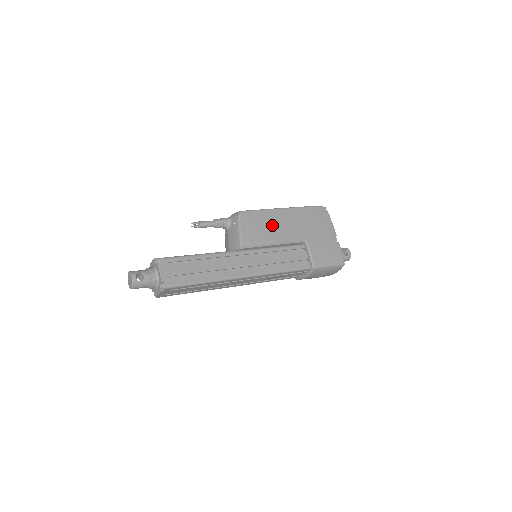
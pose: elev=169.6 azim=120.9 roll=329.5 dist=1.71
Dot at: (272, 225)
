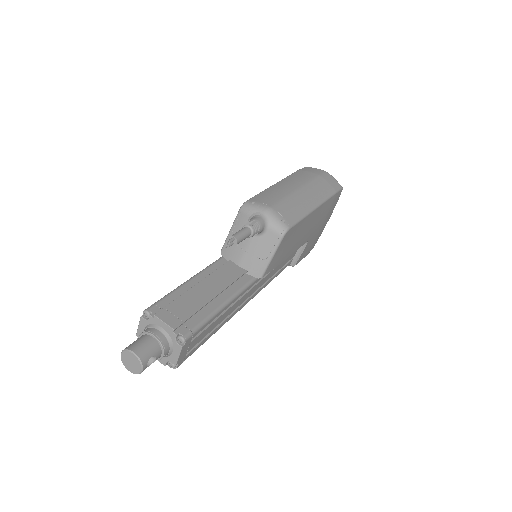
Dot at: (299, 236)
